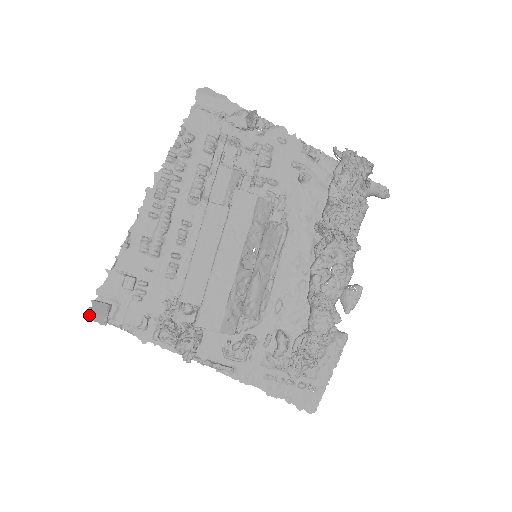
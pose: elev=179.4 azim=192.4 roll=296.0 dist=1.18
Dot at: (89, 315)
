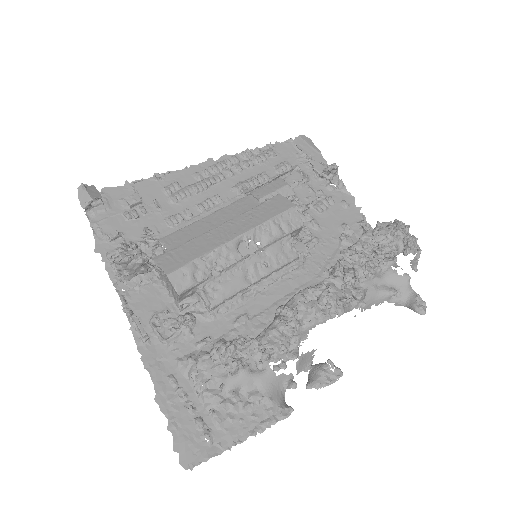
Dot at: (80, 189)
